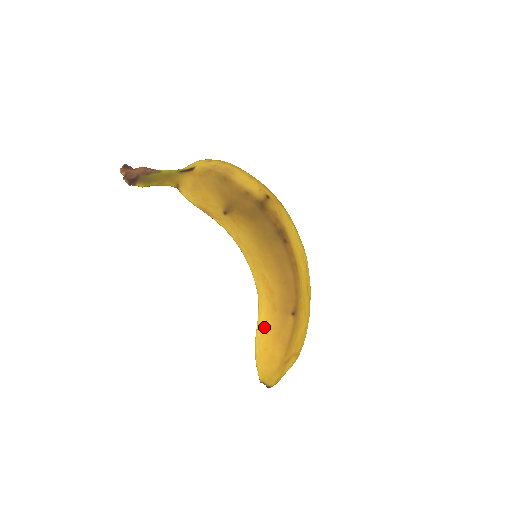
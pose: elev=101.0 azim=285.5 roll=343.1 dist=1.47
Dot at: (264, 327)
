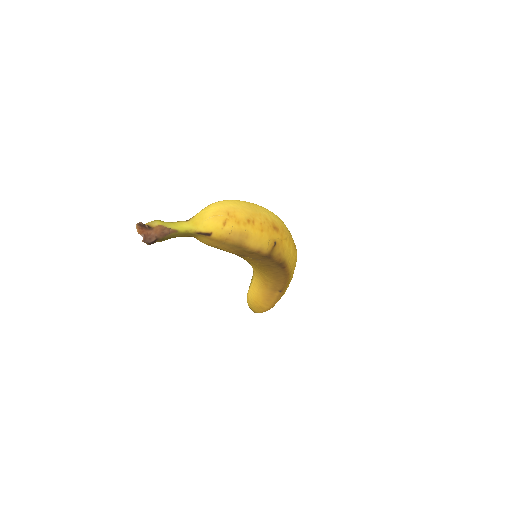
Dot at: (257, 292)
